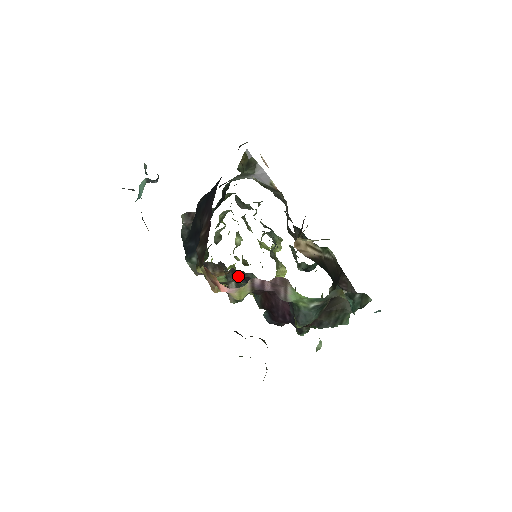
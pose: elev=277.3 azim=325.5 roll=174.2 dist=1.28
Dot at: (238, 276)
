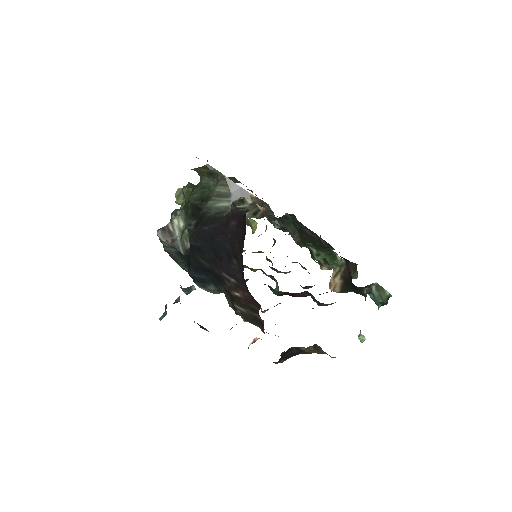
Dot at: occluded
